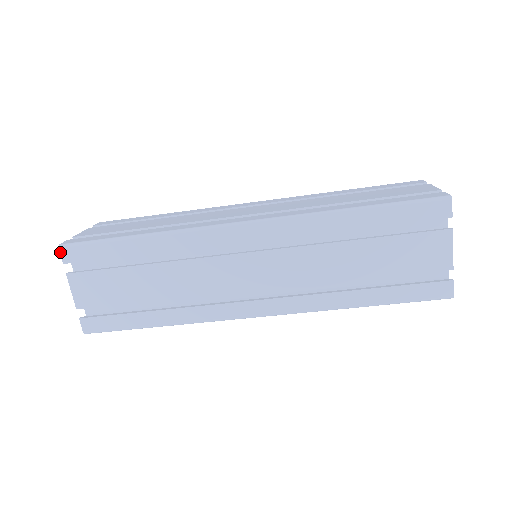
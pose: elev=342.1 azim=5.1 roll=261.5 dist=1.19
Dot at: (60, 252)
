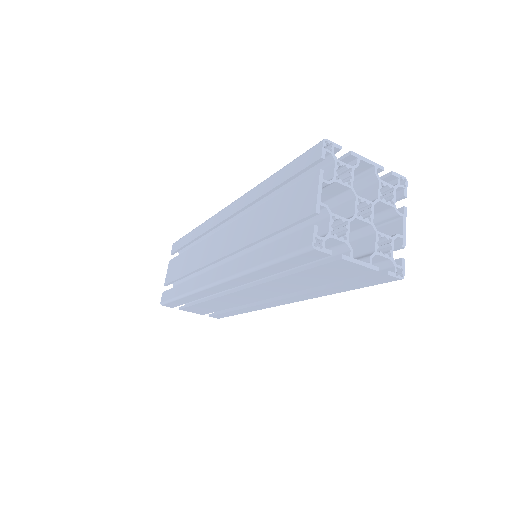
Dot at: (172, 247)
